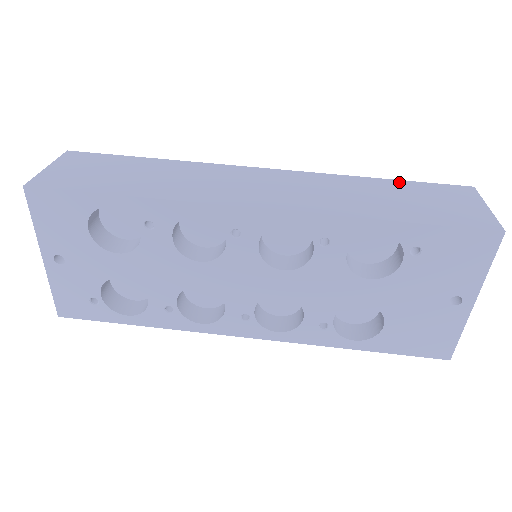
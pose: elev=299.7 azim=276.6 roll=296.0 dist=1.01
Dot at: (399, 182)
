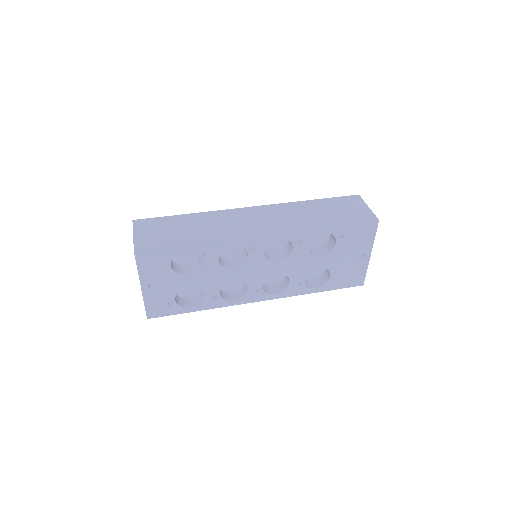
Dot at: (323, 200)
